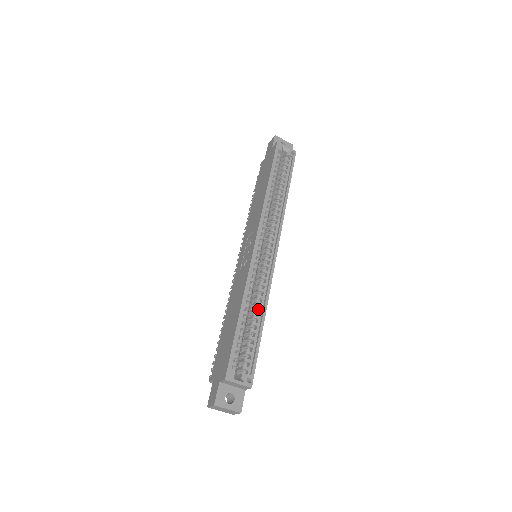
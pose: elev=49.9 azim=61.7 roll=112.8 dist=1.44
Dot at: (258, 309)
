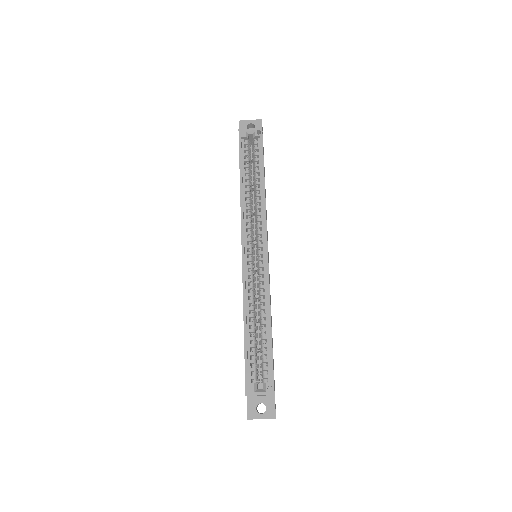
Dot at: (263, 314)
